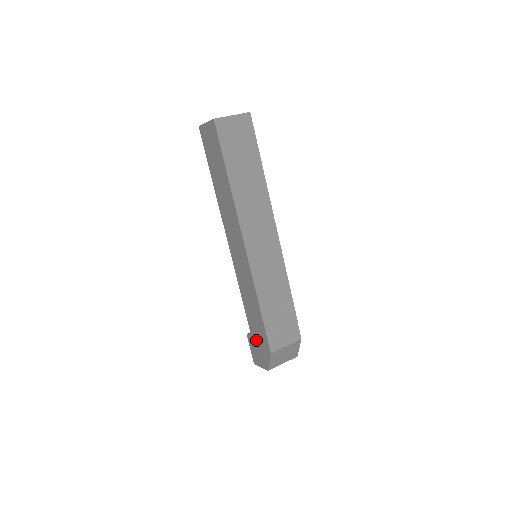
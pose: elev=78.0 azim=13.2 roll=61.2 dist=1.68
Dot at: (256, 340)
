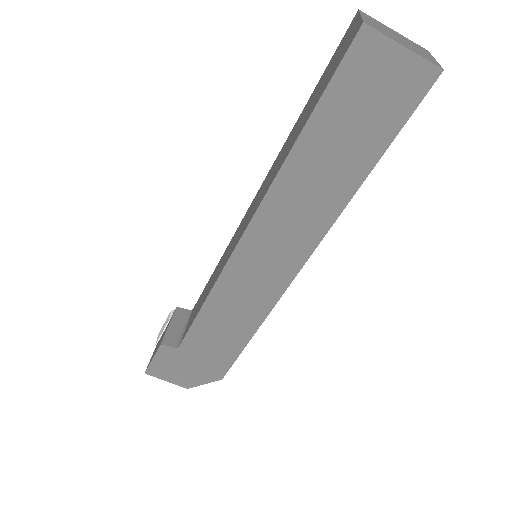
Dot at: (190, 358)
